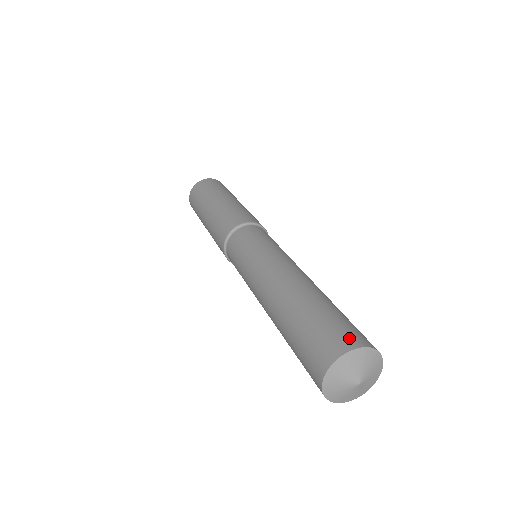
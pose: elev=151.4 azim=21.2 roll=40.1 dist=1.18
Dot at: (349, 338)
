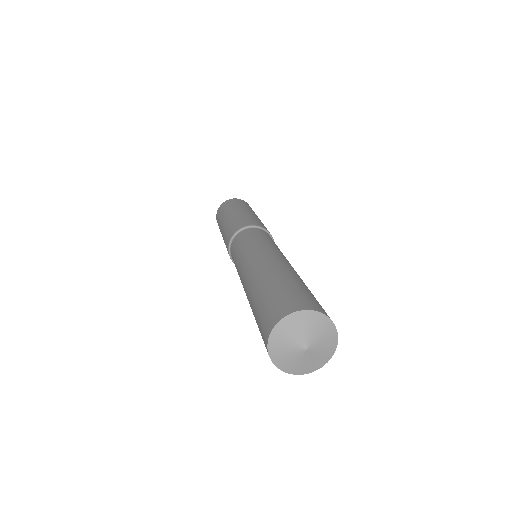
Dot at: (281, 309)
